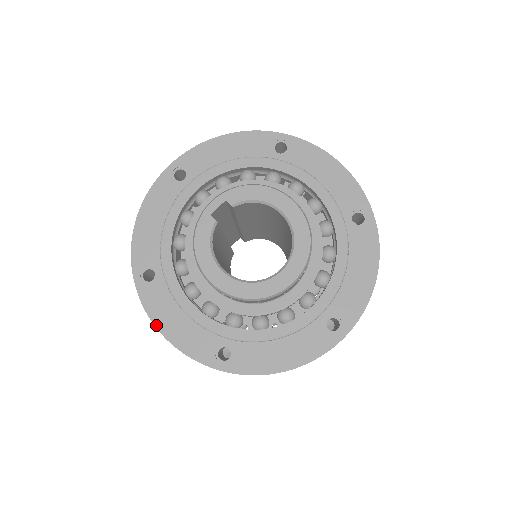
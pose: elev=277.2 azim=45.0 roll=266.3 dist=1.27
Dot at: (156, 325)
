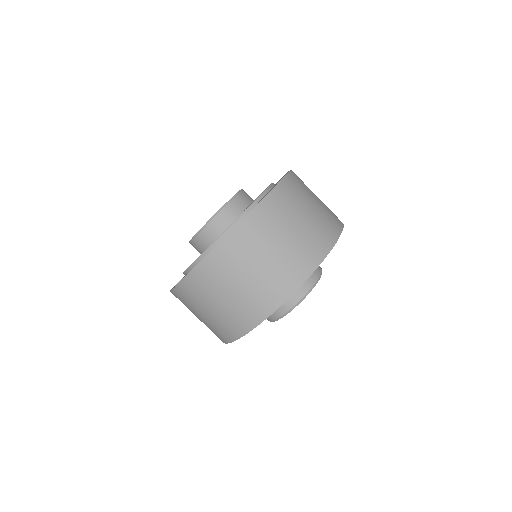
Dot at: (180, 281)
